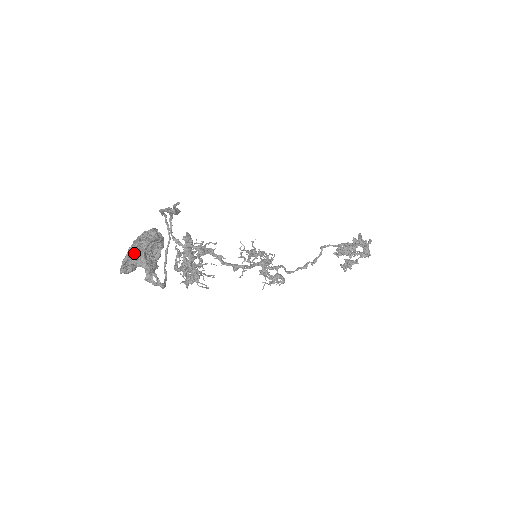
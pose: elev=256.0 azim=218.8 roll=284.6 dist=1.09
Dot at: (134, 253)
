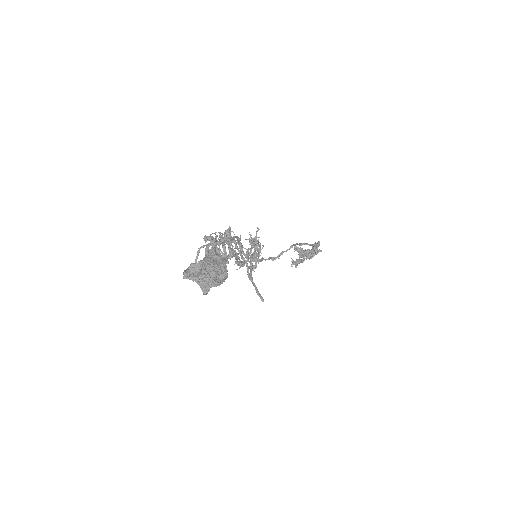
Dot at: (204, 279)
